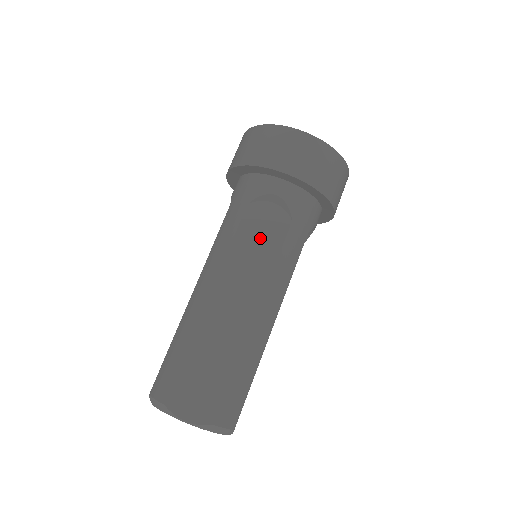
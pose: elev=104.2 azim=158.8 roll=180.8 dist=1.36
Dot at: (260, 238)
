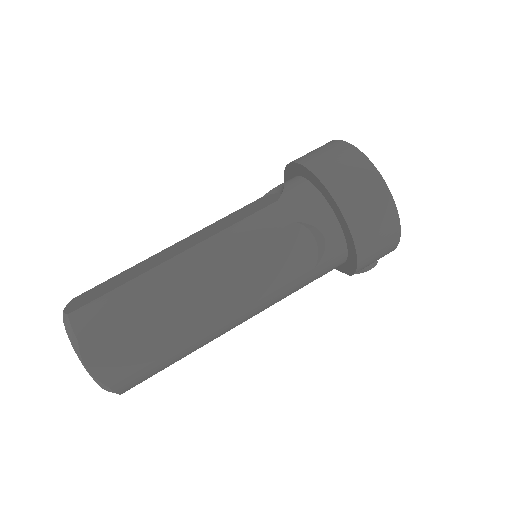
Dot at: (244, 212)
